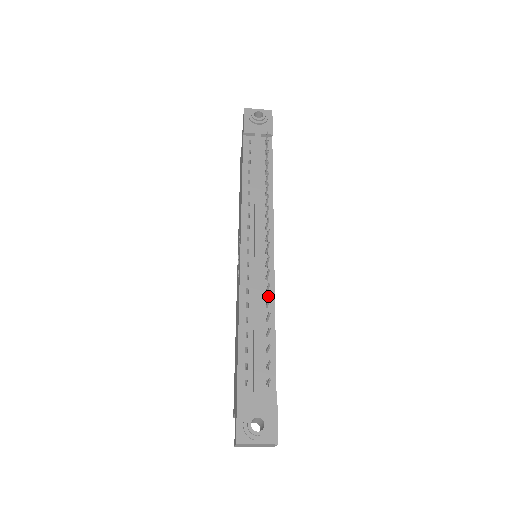
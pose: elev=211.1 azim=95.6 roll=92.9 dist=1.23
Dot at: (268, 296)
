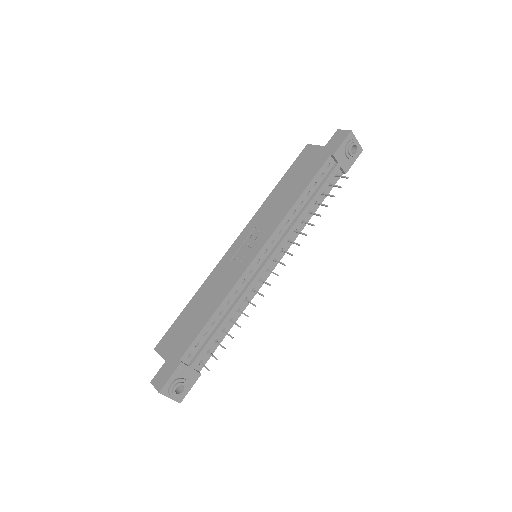
Dot at: (244, 303)
